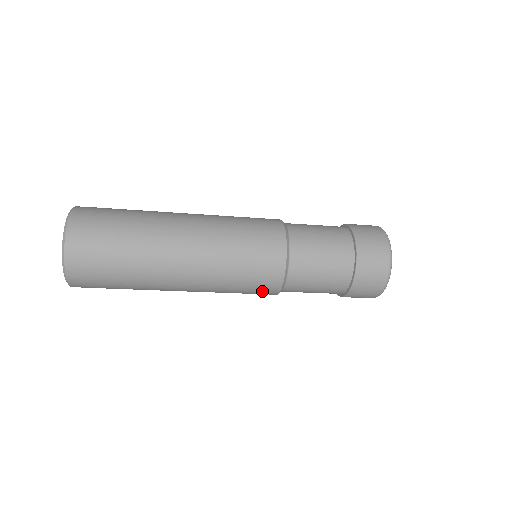
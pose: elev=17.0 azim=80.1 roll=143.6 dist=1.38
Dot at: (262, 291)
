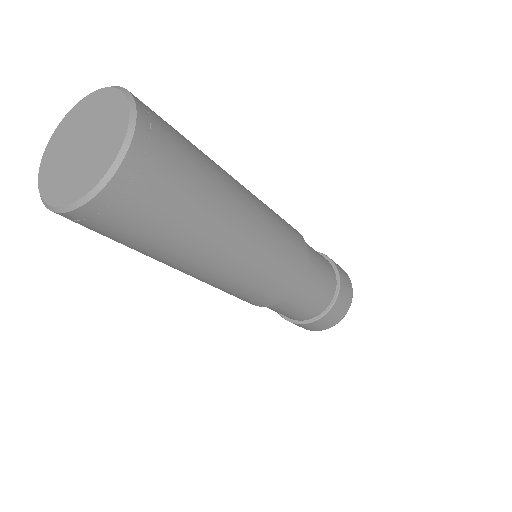
Dot at: occluded
